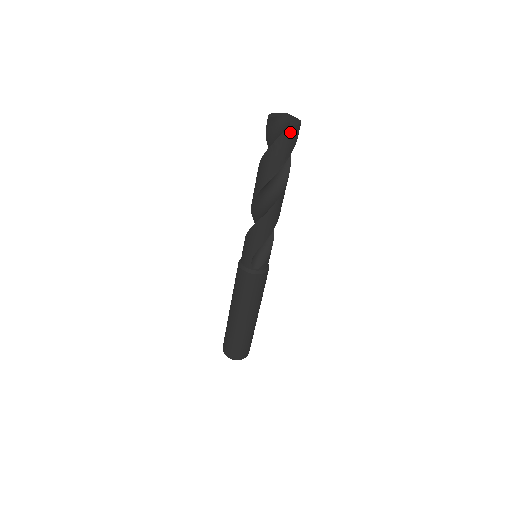
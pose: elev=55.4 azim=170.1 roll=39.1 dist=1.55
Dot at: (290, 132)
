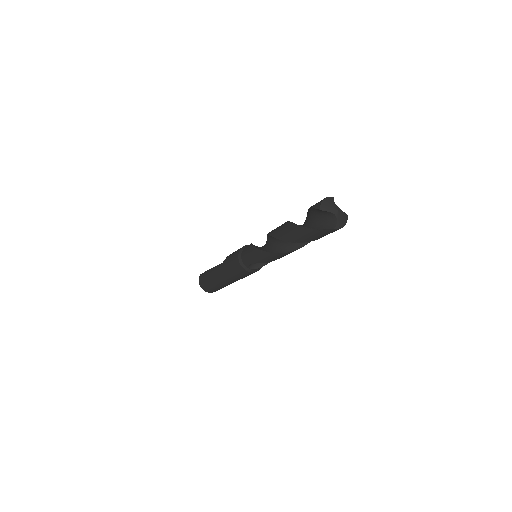
Dot at: (332, 231)
